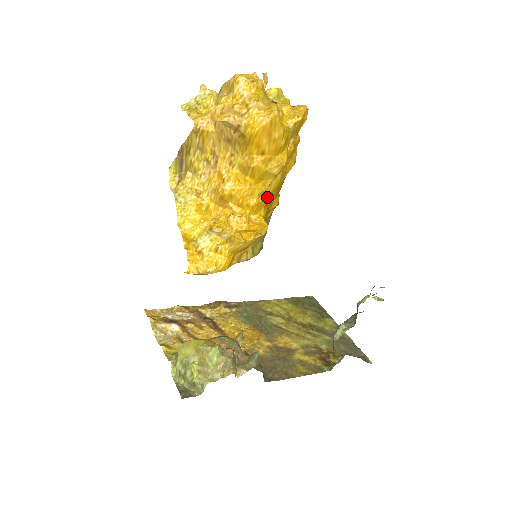
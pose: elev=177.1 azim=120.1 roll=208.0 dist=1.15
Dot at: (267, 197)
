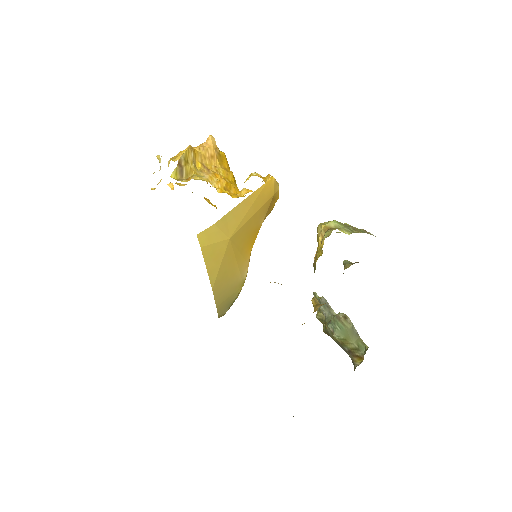
Dot at: occluded
